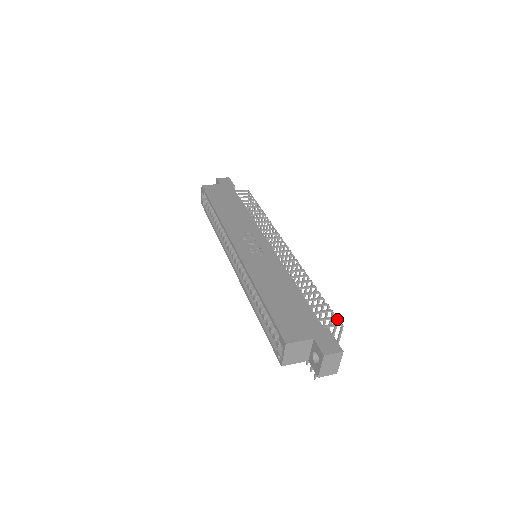
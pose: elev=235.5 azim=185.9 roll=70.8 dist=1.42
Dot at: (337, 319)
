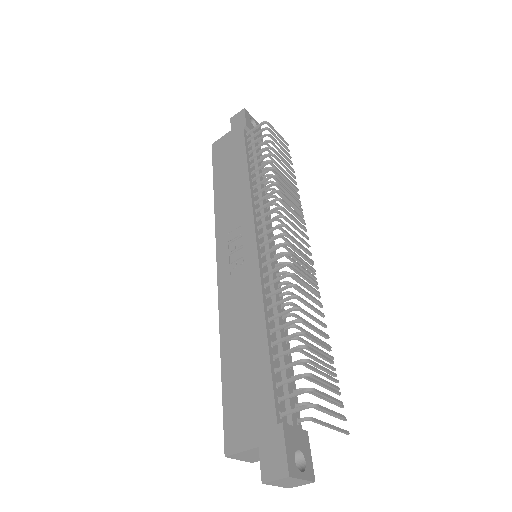
Dot at: (311, 391)
